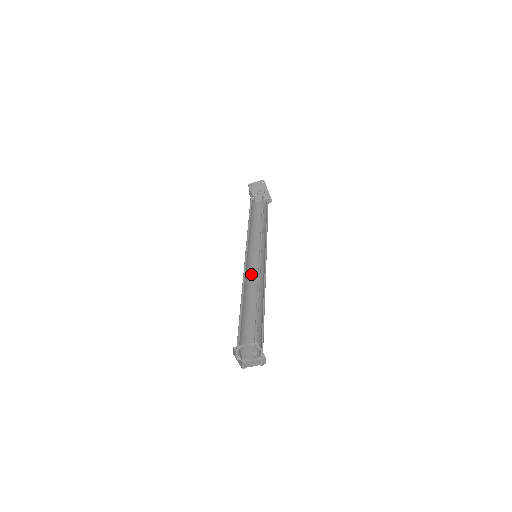
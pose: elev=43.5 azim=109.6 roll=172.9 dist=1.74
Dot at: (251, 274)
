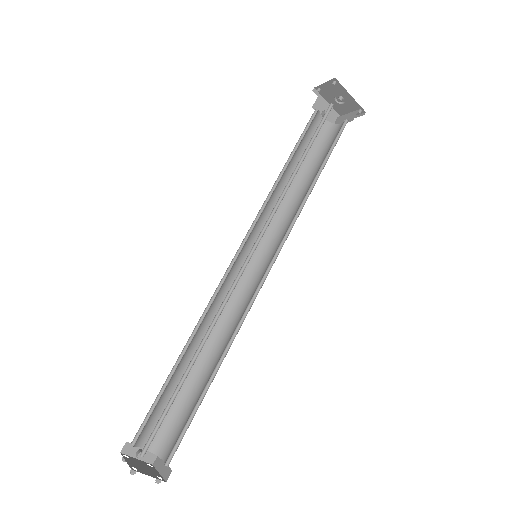
Dot at: (243, 288)
